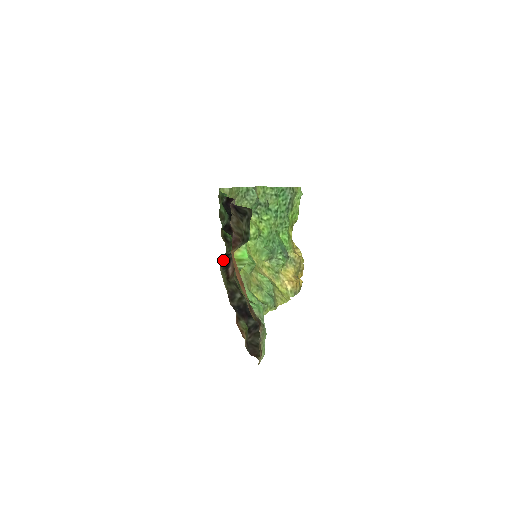
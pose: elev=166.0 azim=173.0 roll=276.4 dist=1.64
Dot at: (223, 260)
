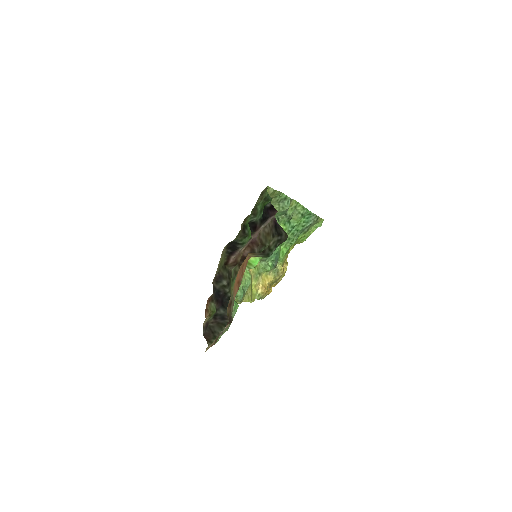
Dot at: (231, 245)
